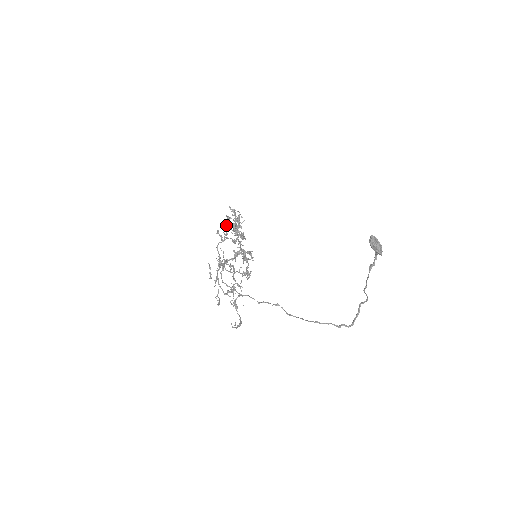
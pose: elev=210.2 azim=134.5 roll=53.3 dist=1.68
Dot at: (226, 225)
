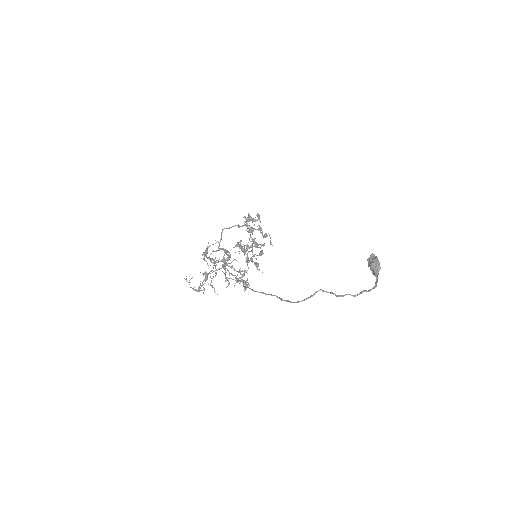
Dot at: (245, 224)
